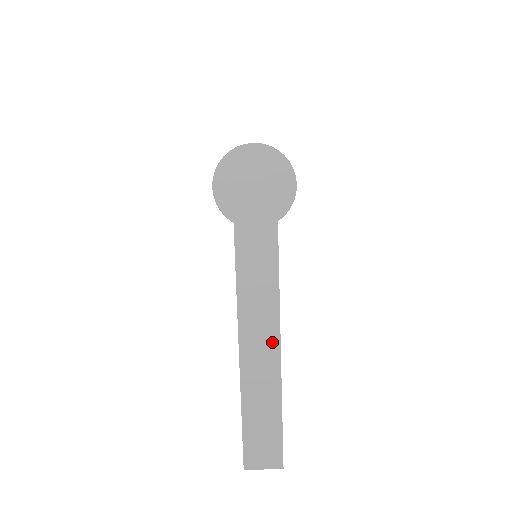
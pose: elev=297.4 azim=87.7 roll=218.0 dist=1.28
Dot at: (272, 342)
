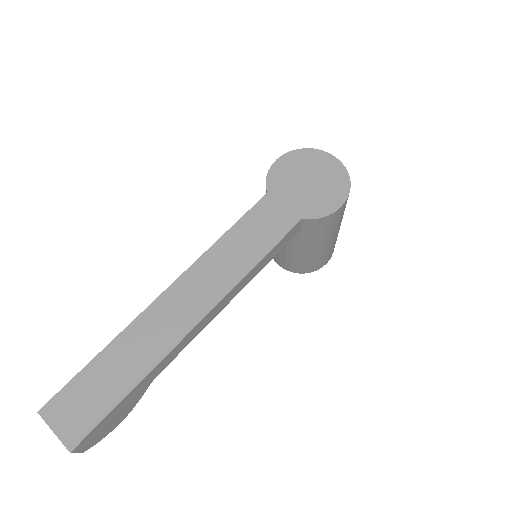
Dot at: (199, 308)
